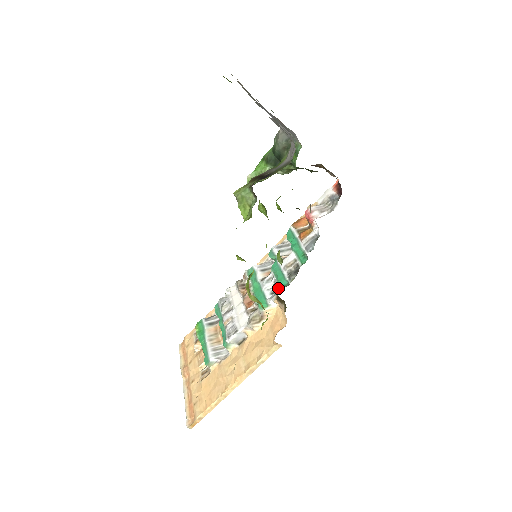
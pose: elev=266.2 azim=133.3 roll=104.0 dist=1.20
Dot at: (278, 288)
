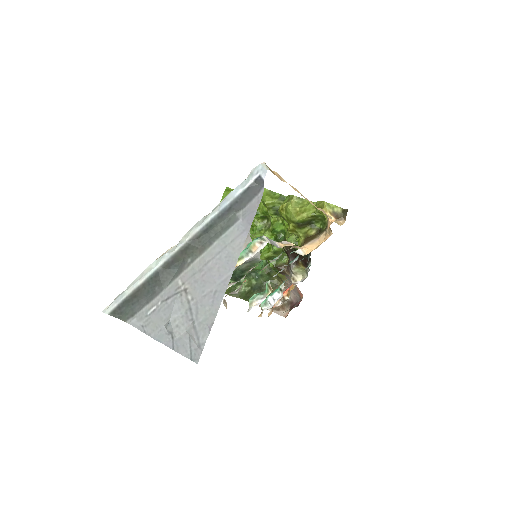
Dot at: (293, 262)
